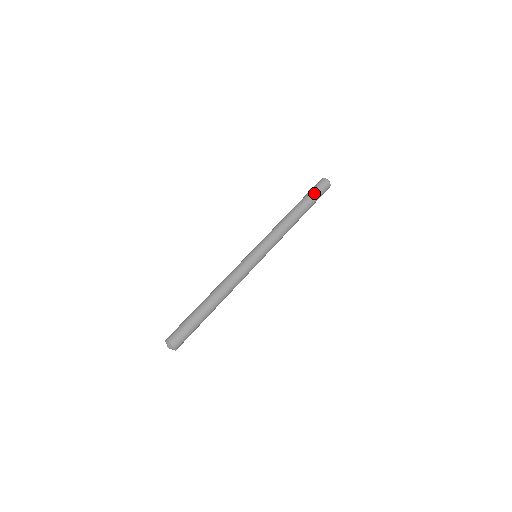
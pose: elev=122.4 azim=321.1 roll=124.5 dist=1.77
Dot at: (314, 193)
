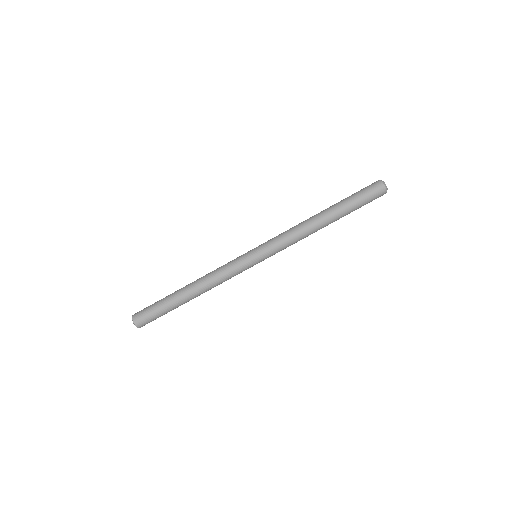
Dot at: (358, 201)
